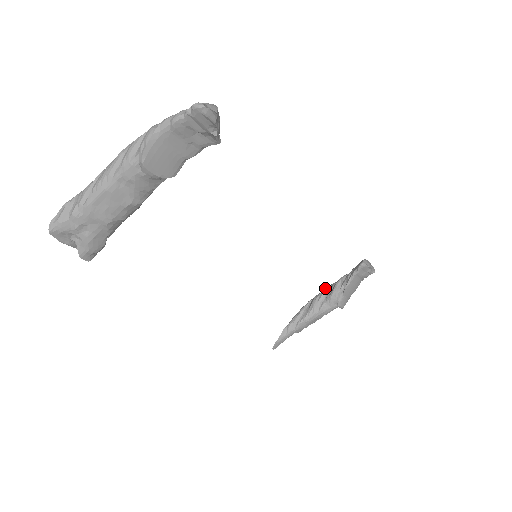
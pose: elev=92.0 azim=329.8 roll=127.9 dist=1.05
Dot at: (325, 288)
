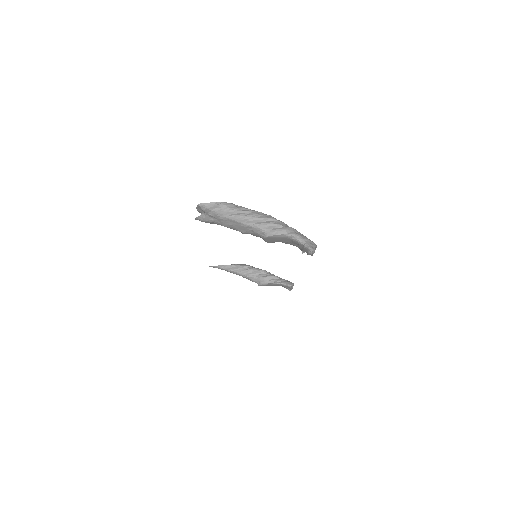
Dot at: (263, 270)
